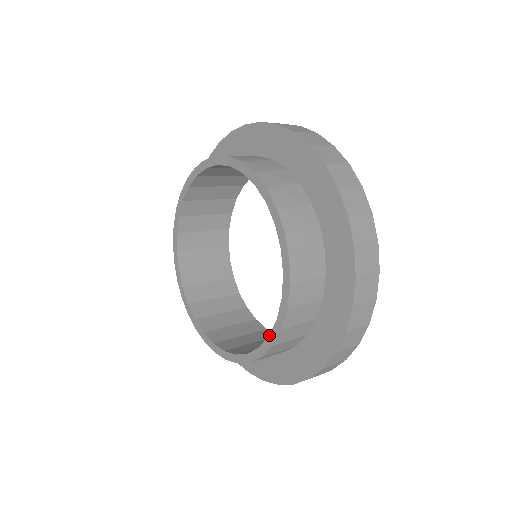
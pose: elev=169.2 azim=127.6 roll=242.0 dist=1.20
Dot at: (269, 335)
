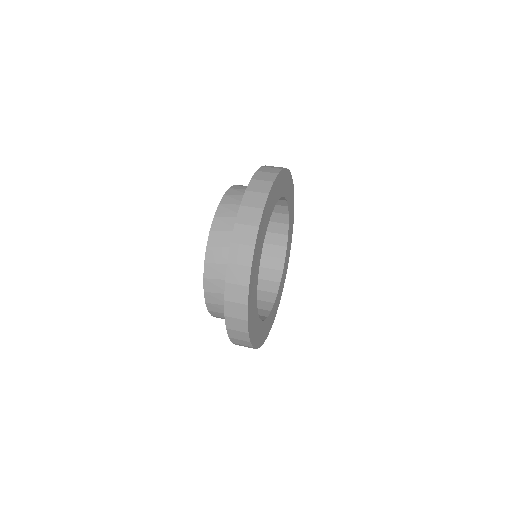
Dot at: occluded
